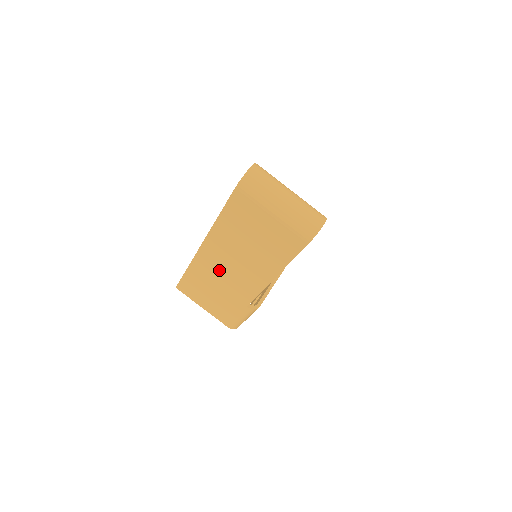
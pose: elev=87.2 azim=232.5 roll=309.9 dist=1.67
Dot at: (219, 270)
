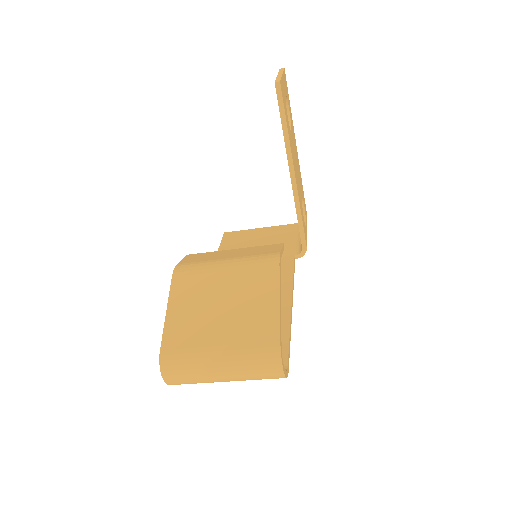
Dot at: occluded
